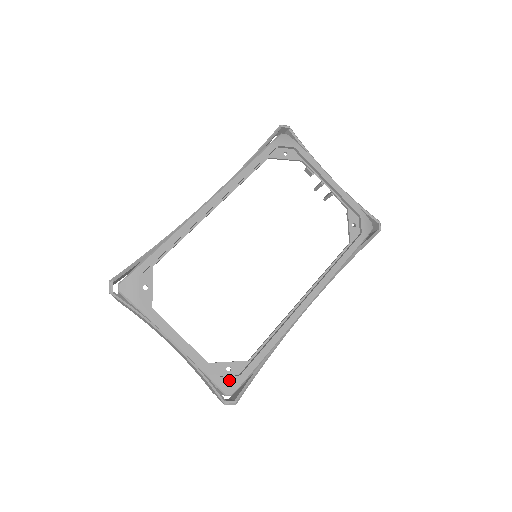
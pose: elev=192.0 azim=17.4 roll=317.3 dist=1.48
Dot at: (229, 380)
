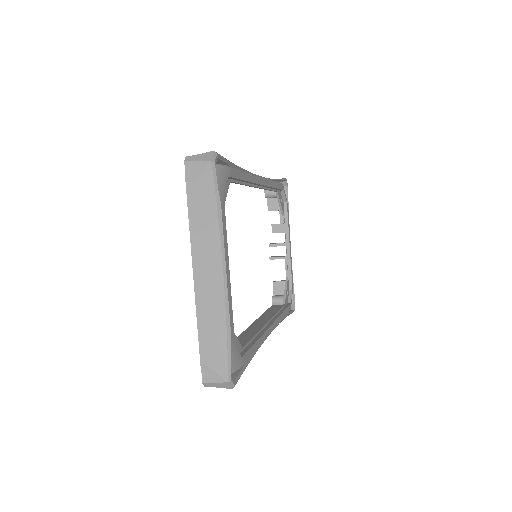
Dot at: (237, 355)
